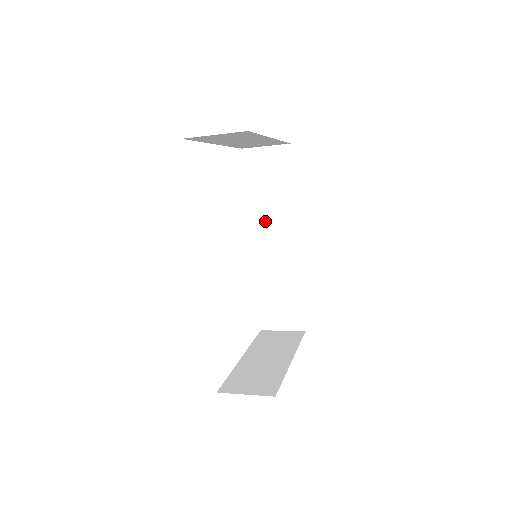
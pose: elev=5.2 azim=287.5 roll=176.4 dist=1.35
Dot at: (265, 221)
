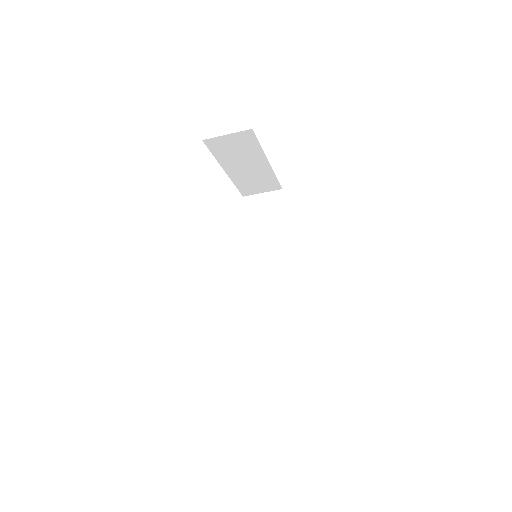
Dot at: (262, 252)
